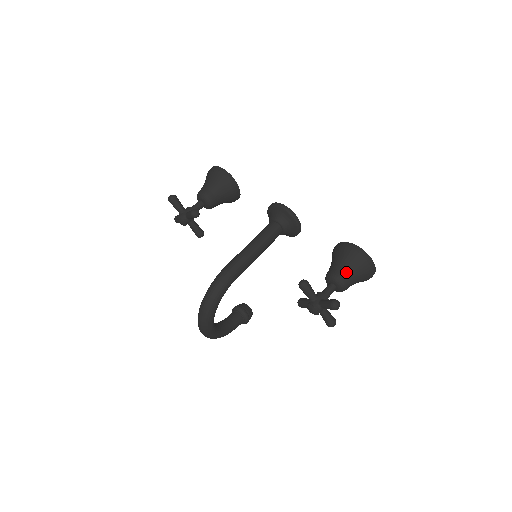
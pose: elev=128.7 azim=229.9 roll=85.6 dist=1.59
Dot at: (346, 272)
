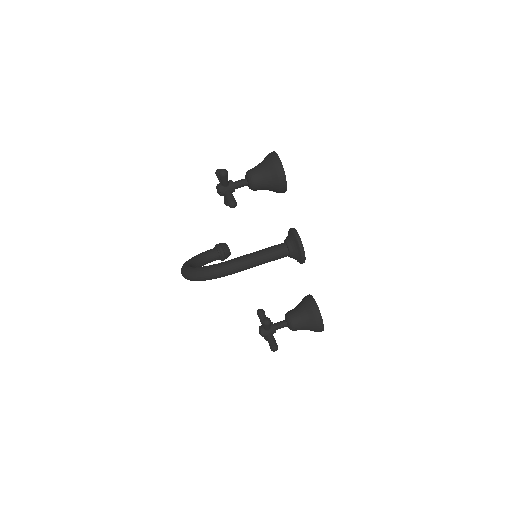
Dot at: (301, 326)
